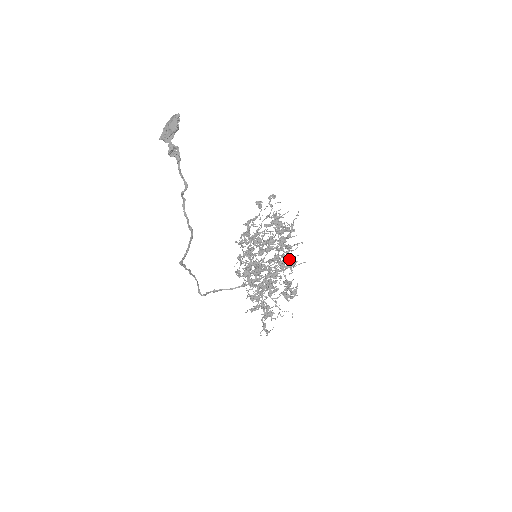
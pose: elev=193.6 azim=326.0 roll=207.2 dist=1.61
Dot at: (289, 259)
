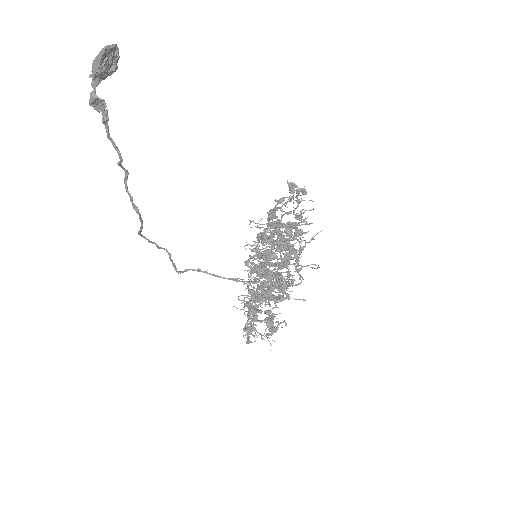
Dot at: (278, 290)
